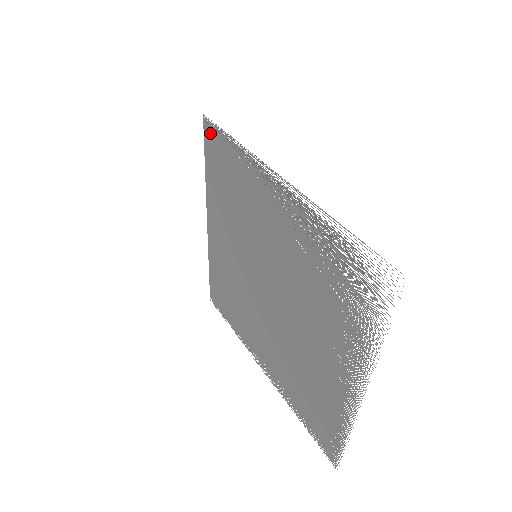
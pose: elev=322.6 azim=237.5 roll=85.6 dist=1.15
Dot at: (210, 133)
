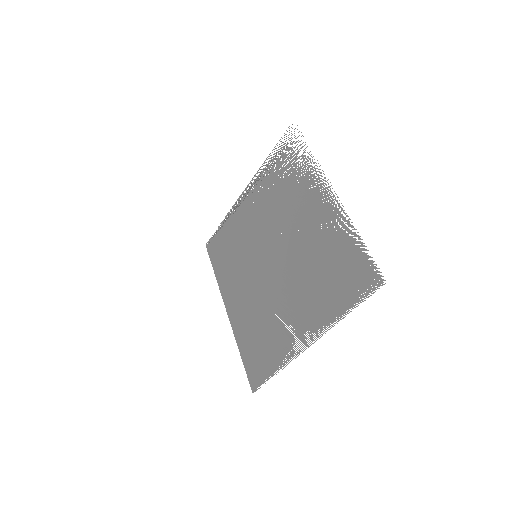
Dot at: (211, 246)
